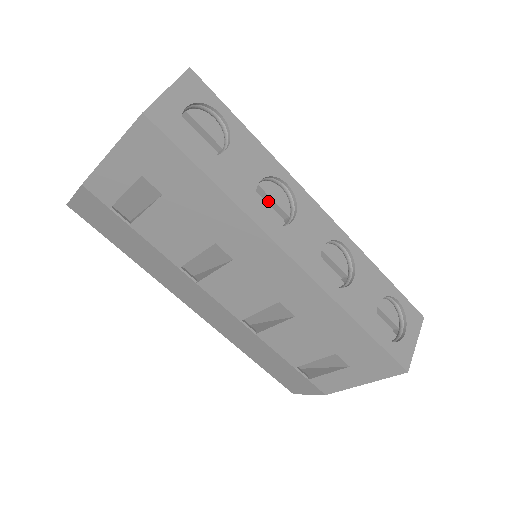
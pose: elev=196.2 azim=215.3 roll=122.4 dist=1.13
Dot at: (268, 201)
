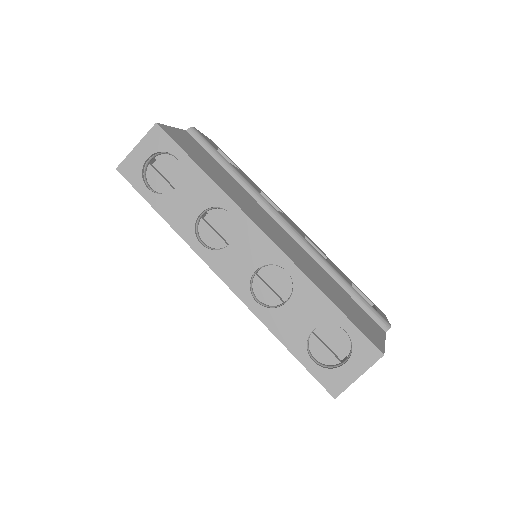
Dot at: (220, 224)
